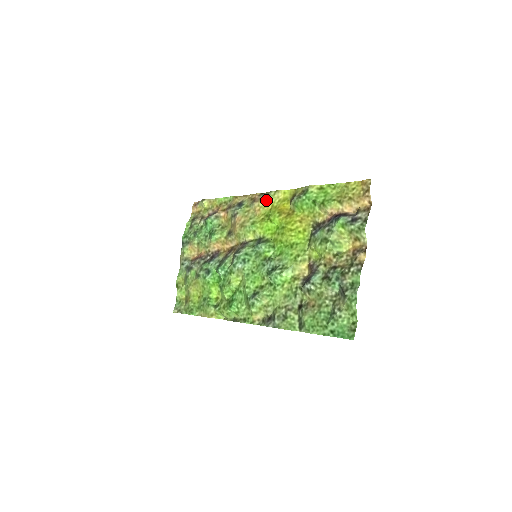
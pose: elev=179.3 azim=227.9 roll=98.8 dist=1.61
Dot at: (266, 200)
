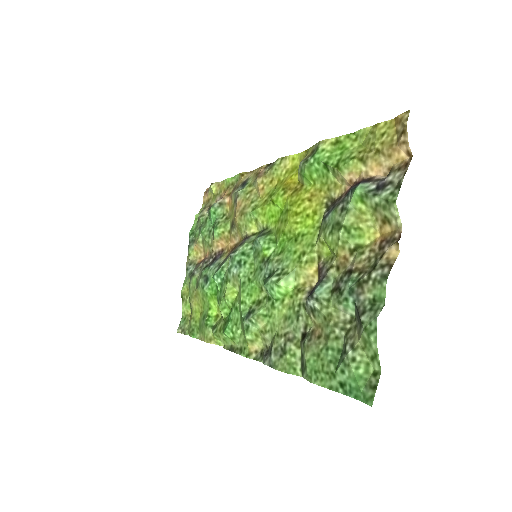
Dot at: (271, 173)
